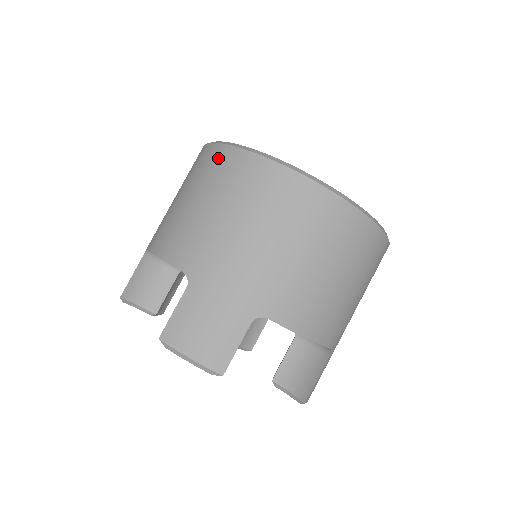
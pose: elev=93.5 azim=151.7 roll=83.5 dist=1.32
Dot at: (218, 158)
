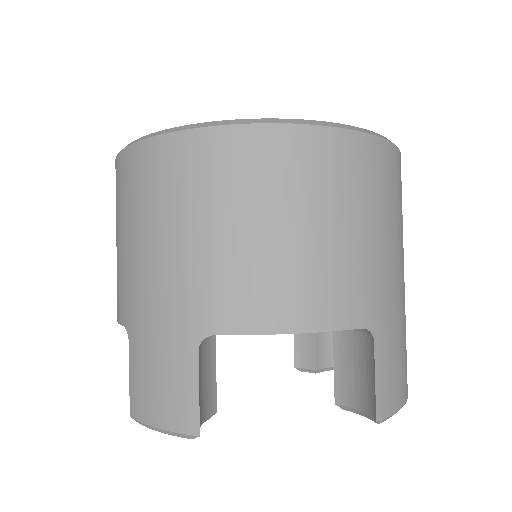
Dot at: occluded
